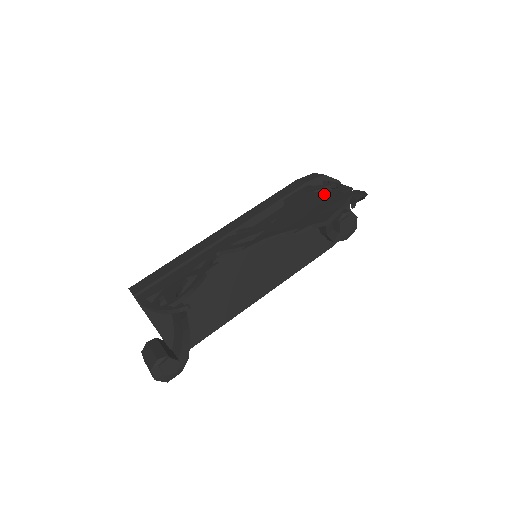
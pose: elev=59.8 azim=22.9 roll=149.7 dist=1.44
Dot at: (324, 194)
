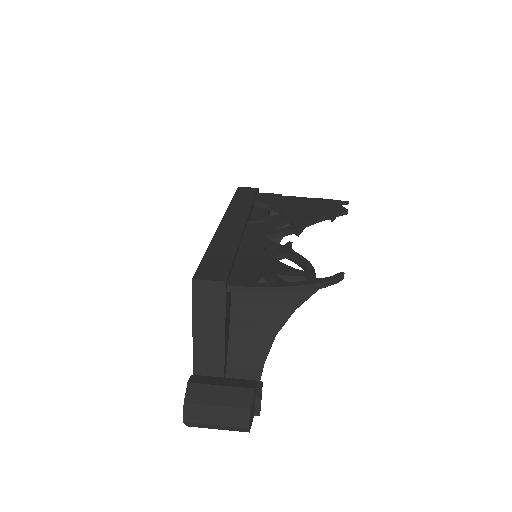
Dot at: (296, 197)
